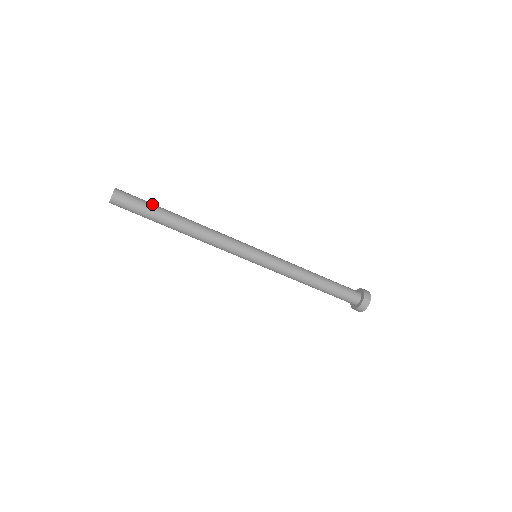
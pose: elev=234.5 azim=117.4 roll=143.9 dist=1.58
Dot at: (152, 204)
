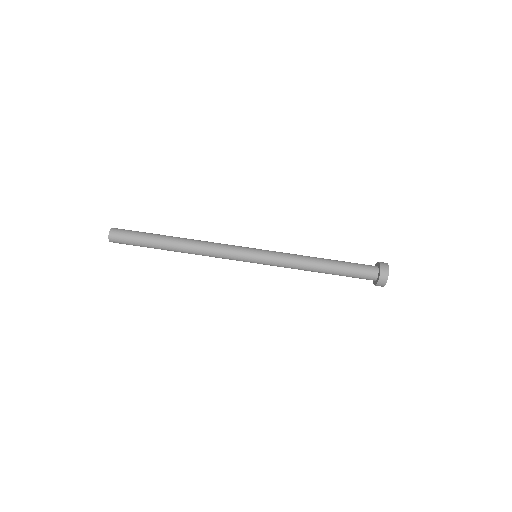
Dot at: occluded
